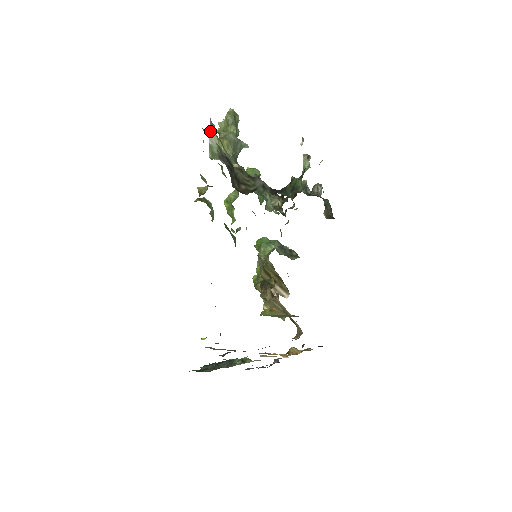
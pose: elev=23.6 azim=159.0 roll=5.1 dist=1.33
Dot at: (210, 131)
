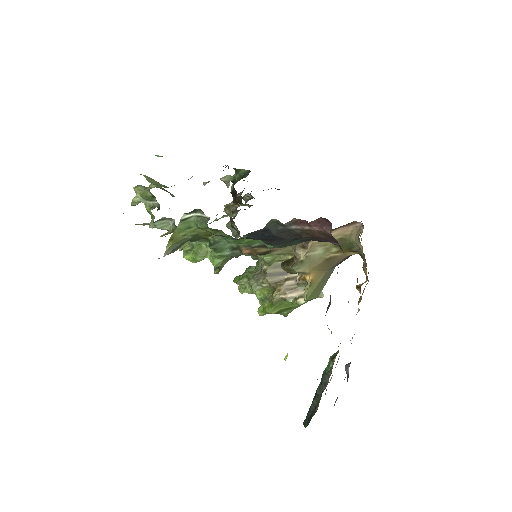
Dot at: (144, 176)
